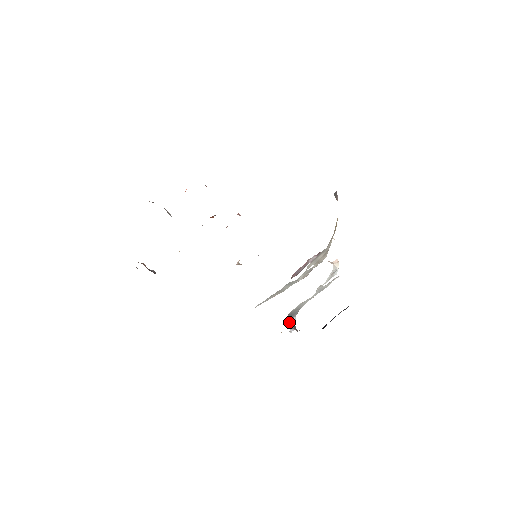
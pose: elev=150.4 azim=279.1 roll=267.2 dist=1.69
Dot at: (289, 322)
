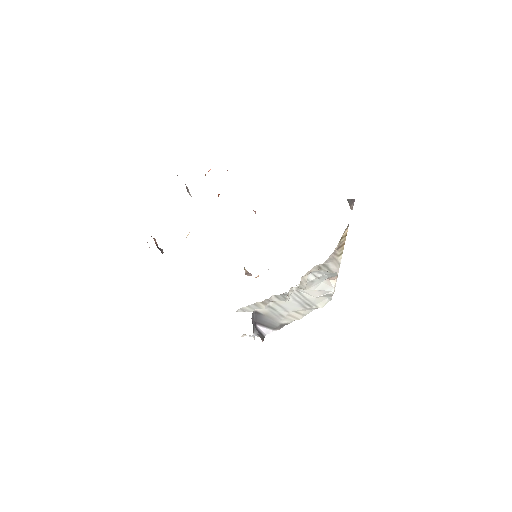
Dot at: (256, 325)
